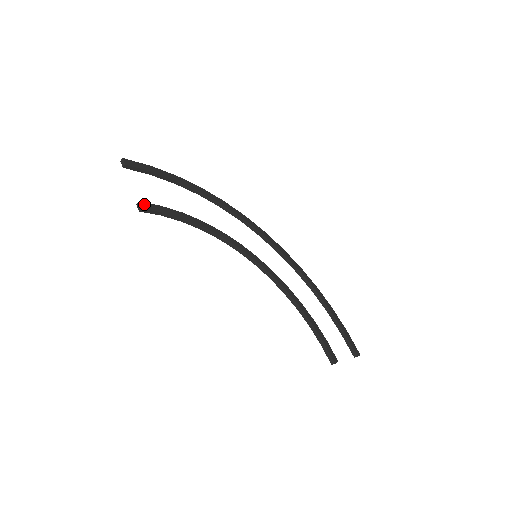
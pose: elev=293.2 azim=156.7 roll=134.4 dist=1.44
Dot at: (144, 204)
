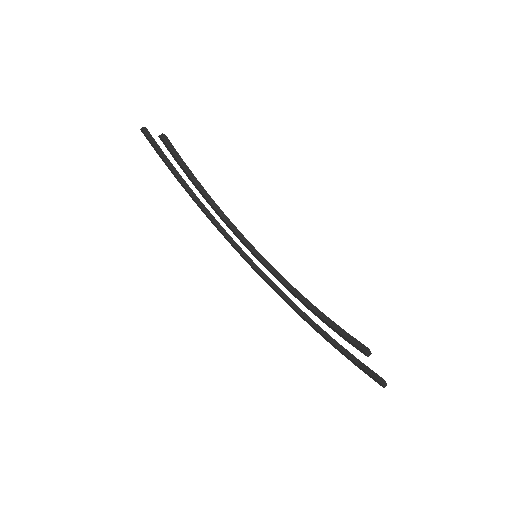
Dot at: (166, 138)
